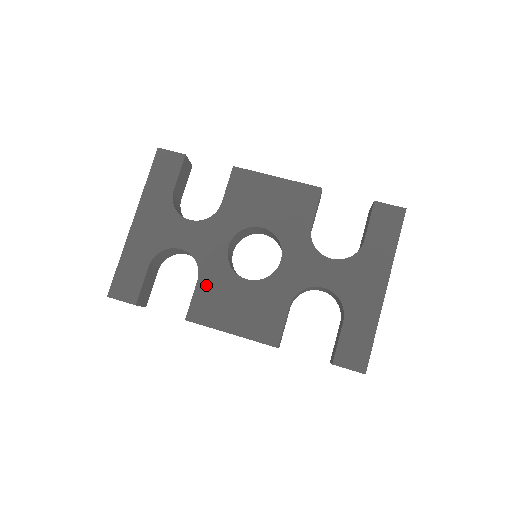
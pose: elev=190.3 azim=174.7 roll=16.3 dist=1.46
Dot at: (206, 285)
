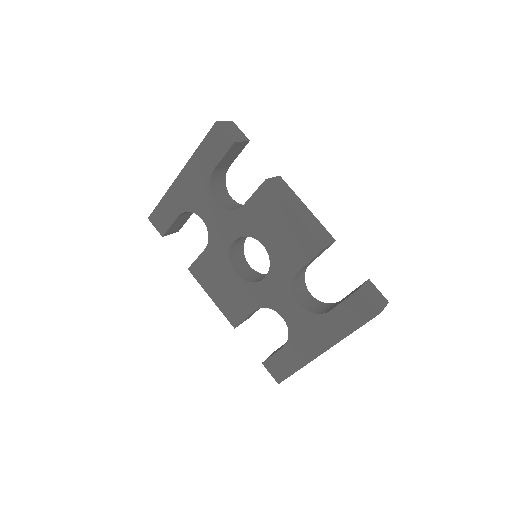
Dot at: (208, 257)
